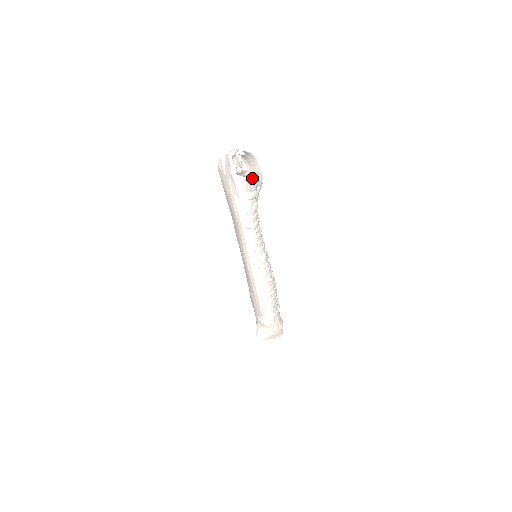
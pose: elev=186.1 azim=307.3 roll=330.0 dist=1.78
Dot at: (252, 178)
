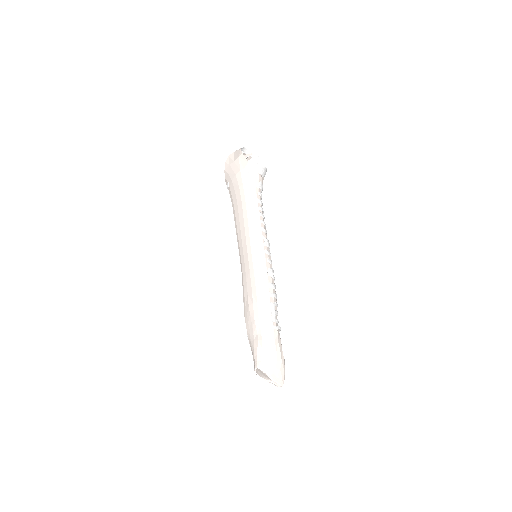
Dot at: occluded
